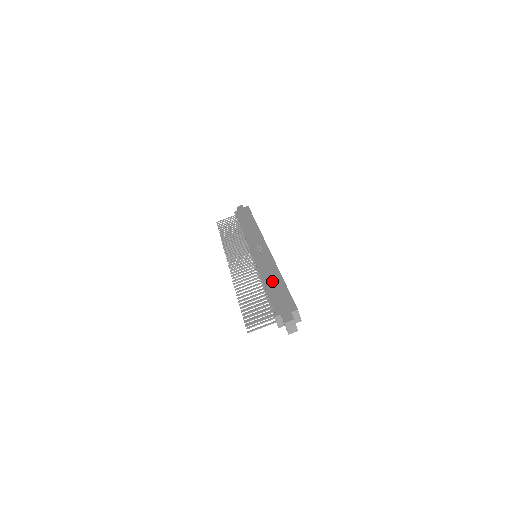
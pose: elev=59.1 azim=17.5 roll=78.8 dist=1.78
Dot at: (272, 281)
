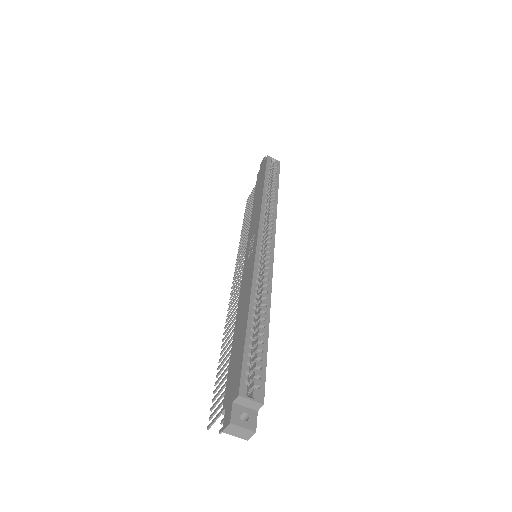
Dot at: (240, 321)
